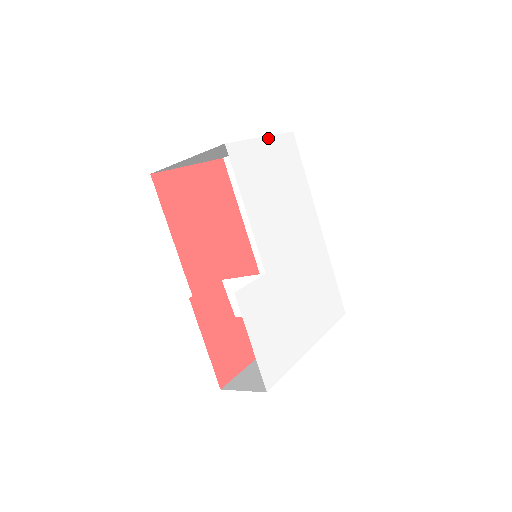
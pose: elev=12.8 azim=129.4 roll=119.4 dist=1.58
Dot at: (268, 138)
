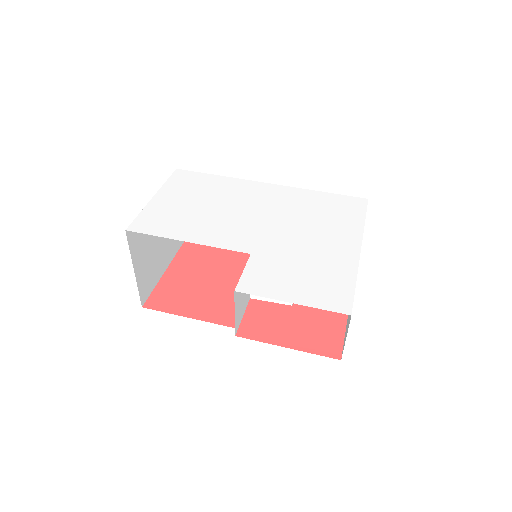
Dot at: (159, 193)
